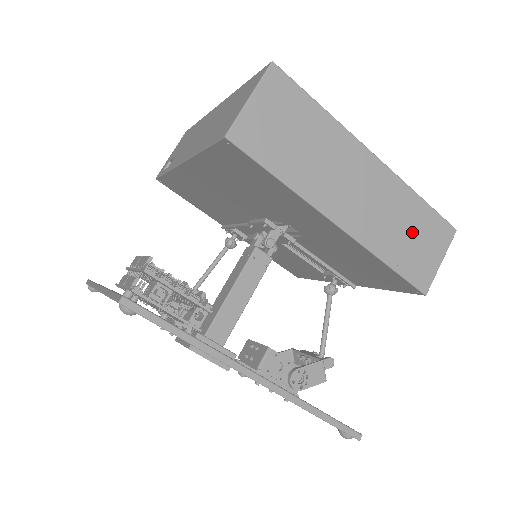
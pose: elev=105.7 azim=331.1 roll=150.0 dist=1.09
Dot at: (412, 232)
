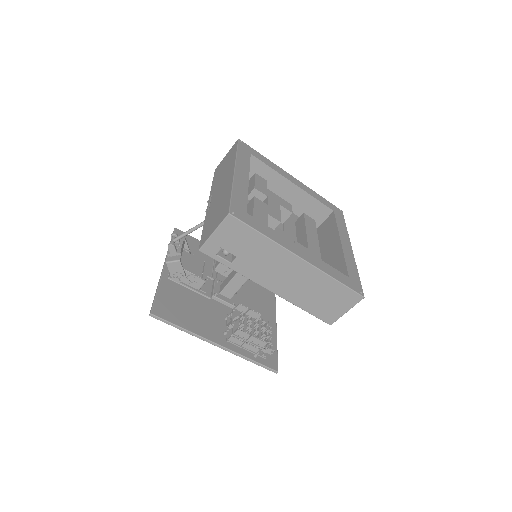
Dot at: occluded
